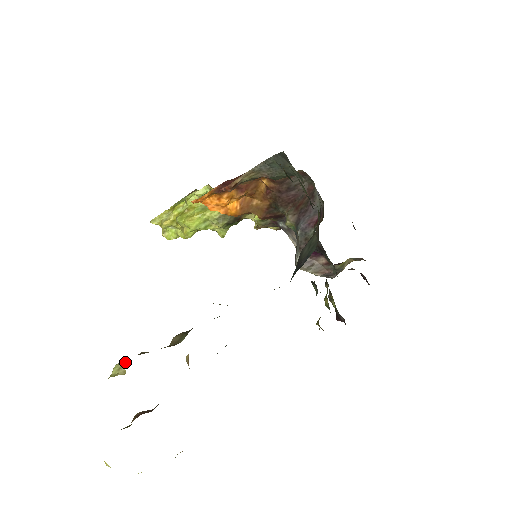
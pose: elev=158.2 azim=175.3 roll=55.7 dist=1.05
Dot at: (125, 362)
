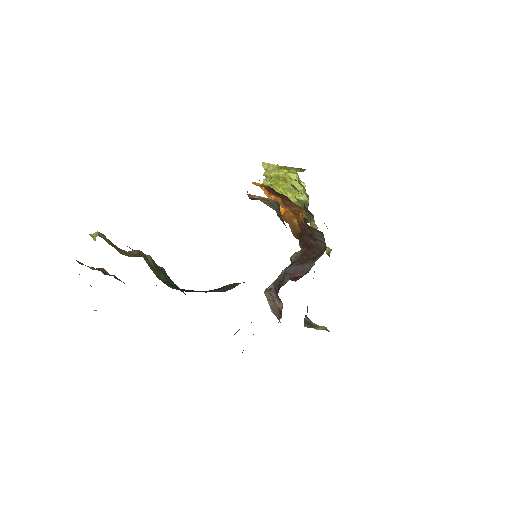
Dot at: (98, 235)
